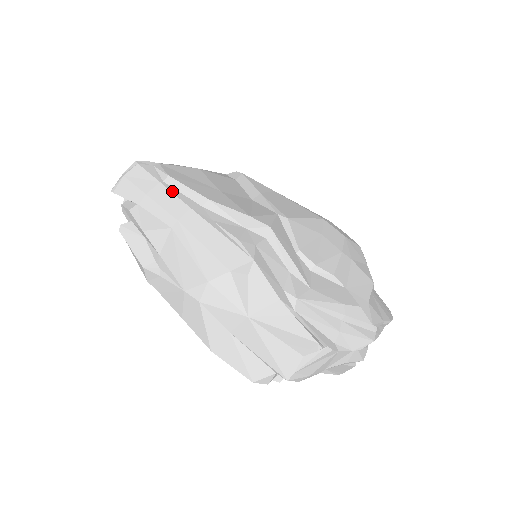
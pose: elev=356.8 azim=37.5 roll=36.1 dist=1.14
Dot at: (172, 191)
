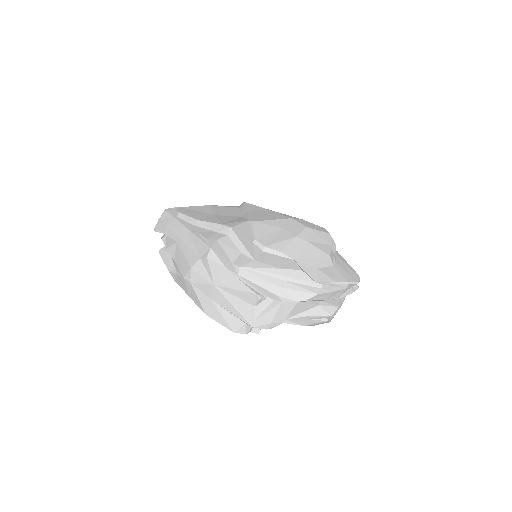
Dot at: (179, 221)
